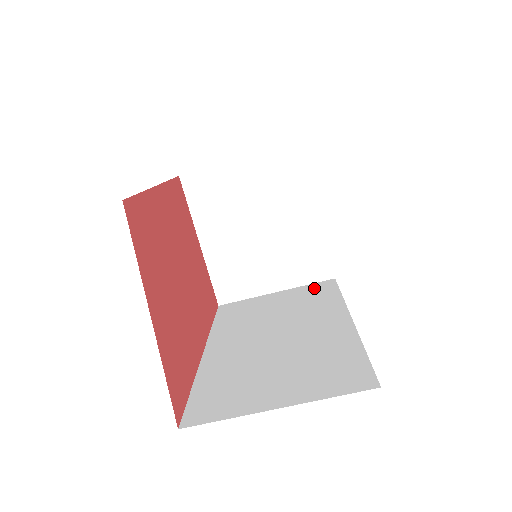
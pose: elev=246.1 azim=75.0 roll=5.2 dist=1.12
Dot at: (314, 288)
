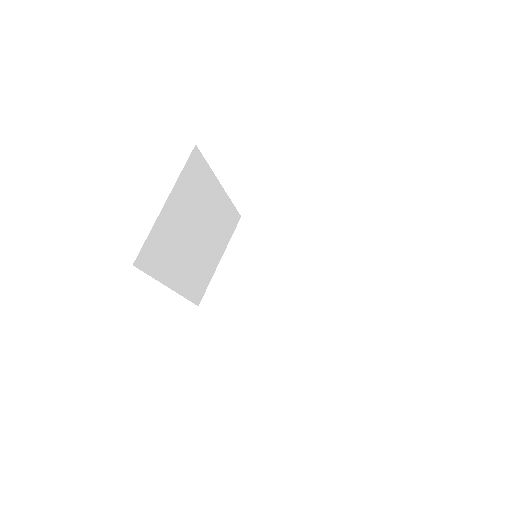
Dot at: occluded
